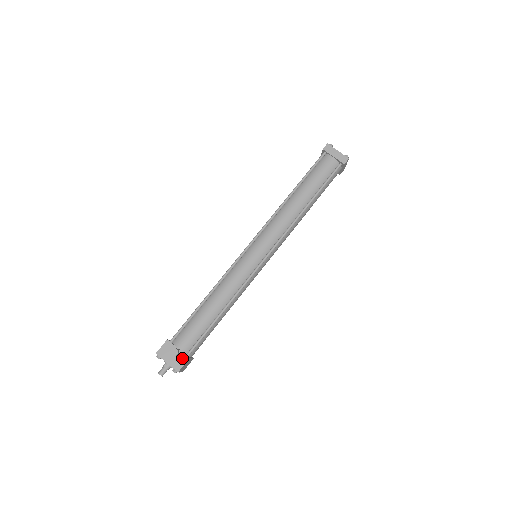
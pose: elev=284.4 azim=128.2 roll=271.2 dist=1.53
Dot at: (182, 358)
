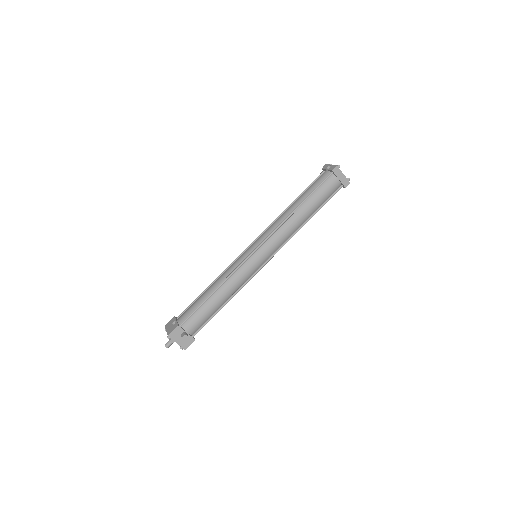
Dot at: (189, 340)
